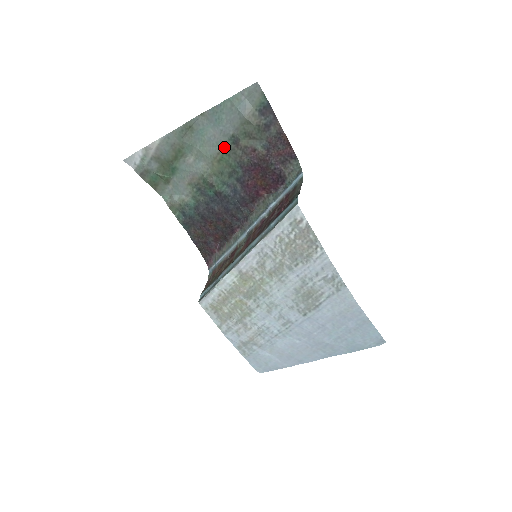
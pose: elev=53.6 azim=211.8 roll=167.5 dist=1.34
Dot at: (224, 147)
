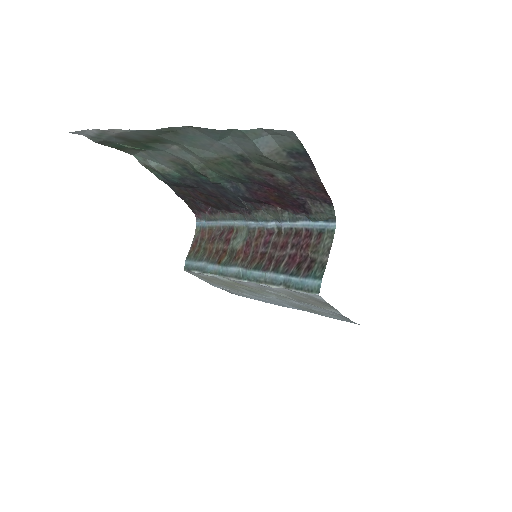
Dot at: (226, 157)
